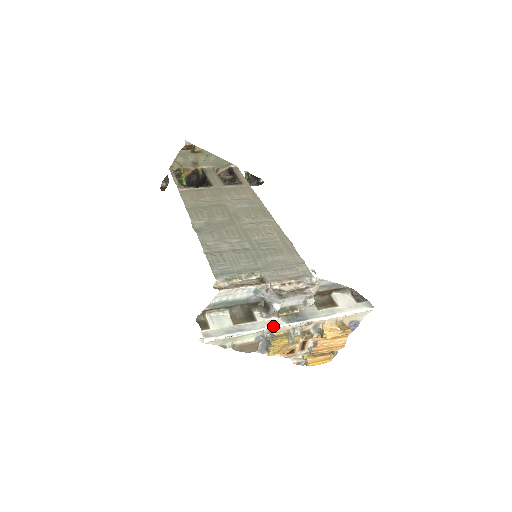
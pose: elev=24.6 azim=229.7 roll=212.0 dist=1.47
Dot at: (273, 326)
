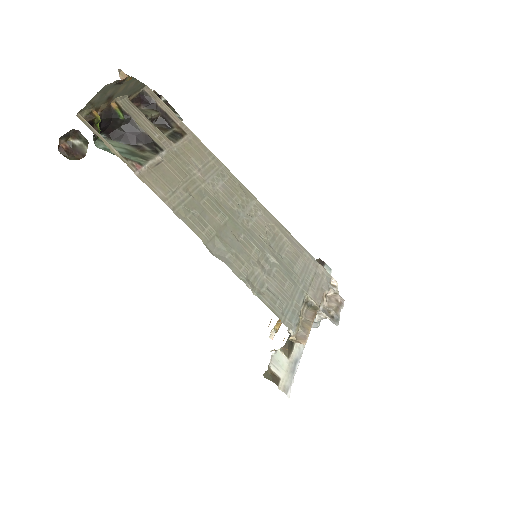
Dot at: occluded
